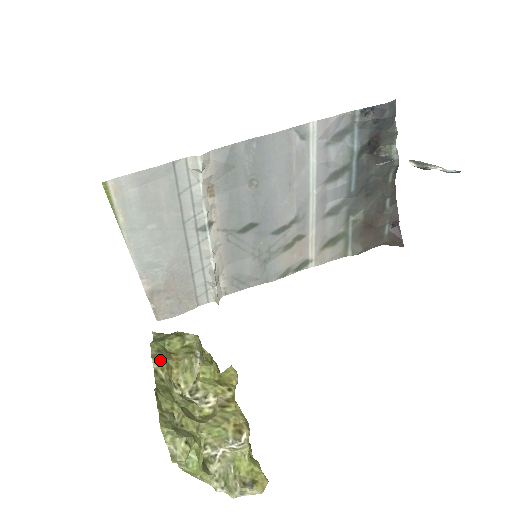
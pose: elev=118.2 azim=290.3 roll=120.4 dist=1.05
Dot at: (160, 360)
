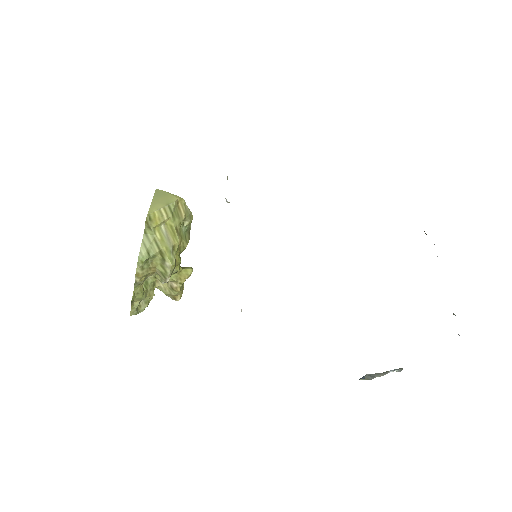
Dot at: (141, 278)
